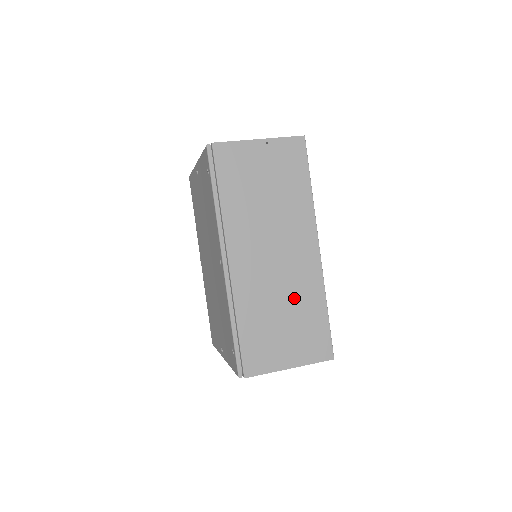
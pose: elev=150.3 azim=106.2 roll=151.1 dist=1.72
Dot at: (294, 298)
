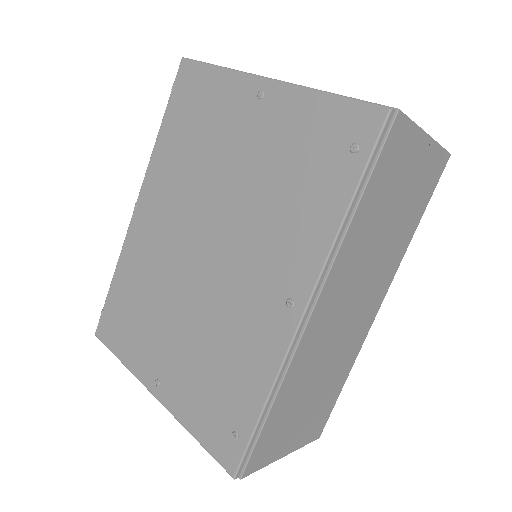
Dot at: (333, 368)
